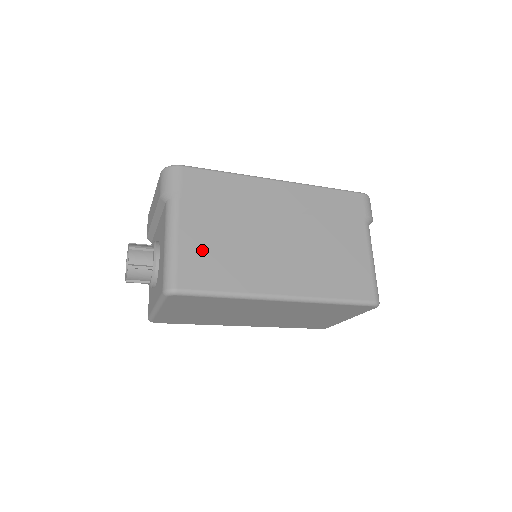
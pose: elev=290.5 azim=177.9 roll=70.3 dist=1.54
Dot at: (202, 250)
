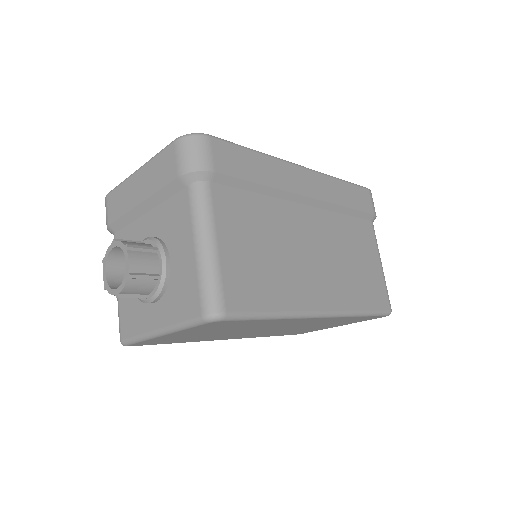
Dot at: (244, 256)
